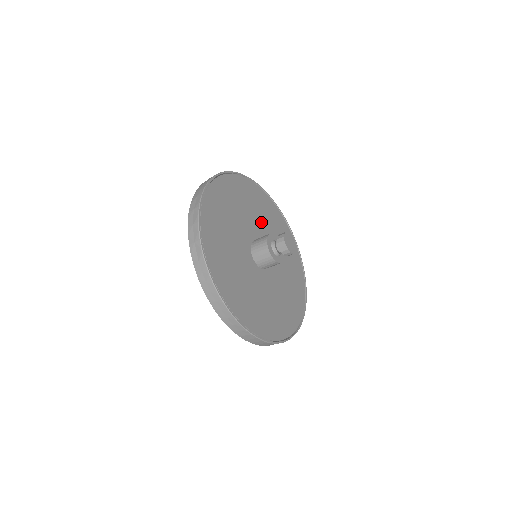
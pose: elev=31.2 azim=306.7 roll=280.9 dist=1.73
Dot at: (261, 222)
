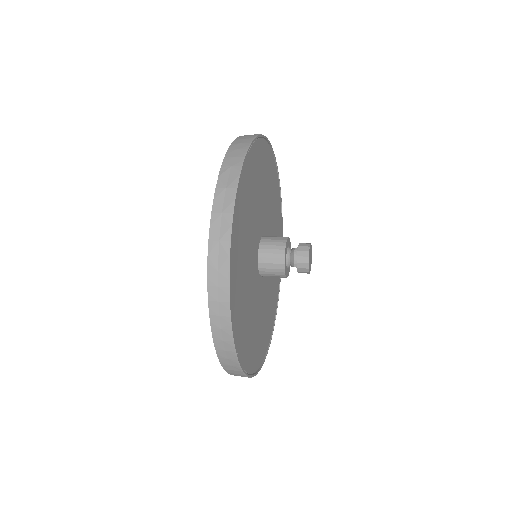
Dot at: (269, 210)
